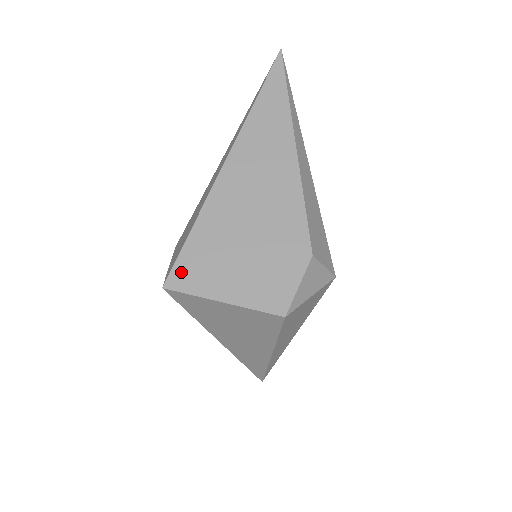
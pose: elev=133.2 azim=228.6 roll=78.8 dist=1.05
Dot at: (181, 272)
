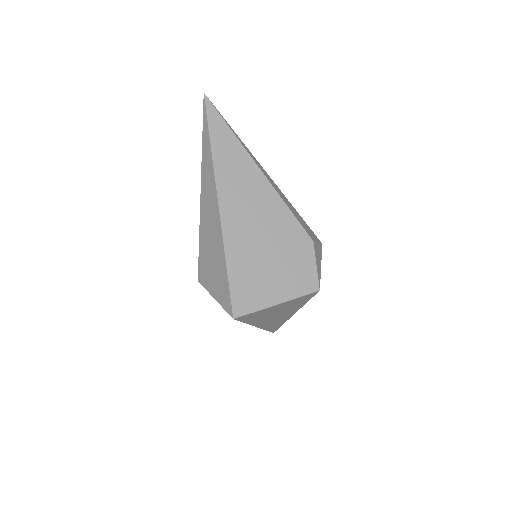
Dot at: (239, 301)
